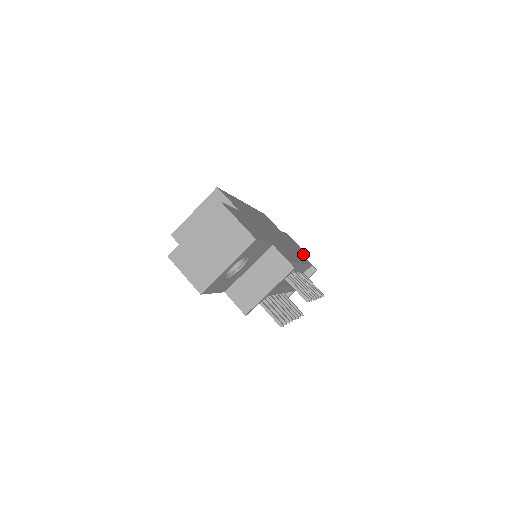
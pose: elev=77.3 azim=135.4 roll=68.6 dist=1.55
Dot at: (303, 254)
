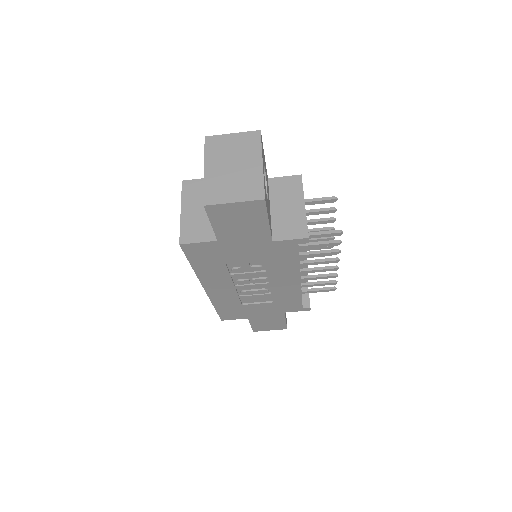
Dot at: occluded
